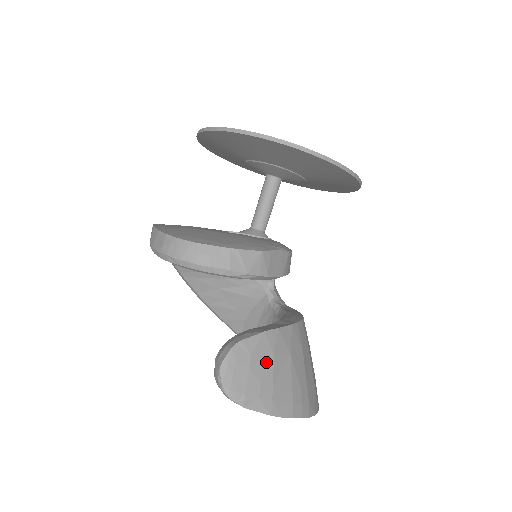
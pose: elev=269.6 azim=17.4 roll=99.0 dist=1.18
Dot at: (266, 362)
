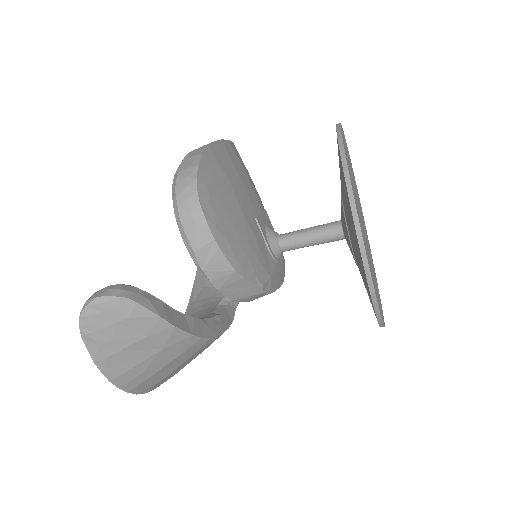
Dot at: (135, 334)
